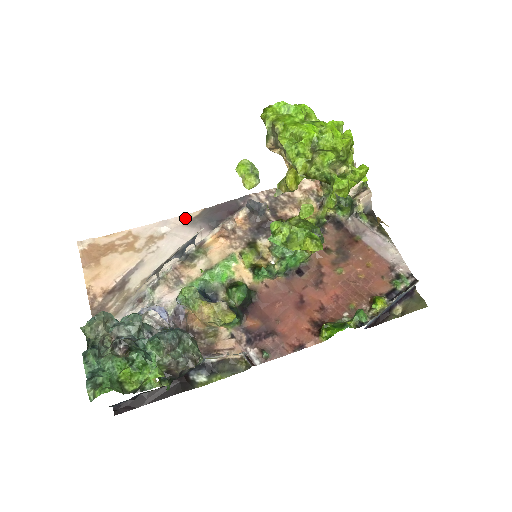
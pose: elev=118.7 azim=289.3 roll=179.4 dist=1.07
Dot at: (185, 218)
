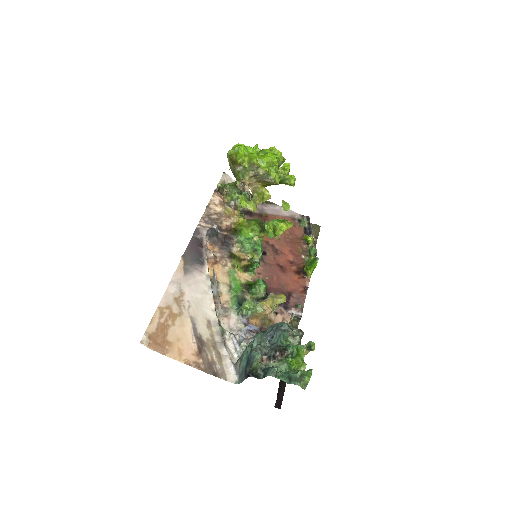
Dot at: (179, 271)
